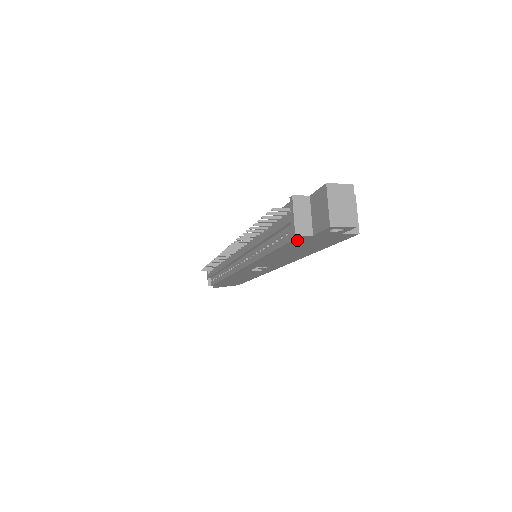
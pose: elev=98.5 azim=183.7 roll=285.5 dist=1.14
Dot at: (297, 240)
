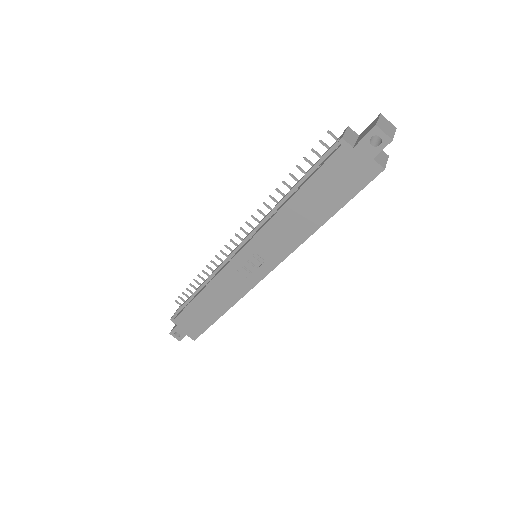
Dot at: (336, 156)
